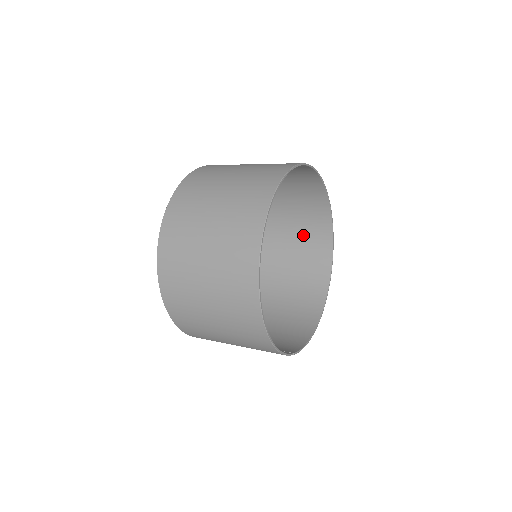
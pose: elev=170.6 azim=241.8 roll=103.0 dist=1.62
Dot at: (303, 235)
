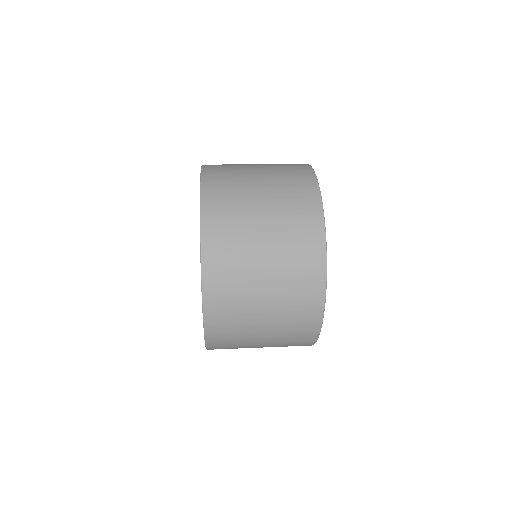
Dot at: occluded
